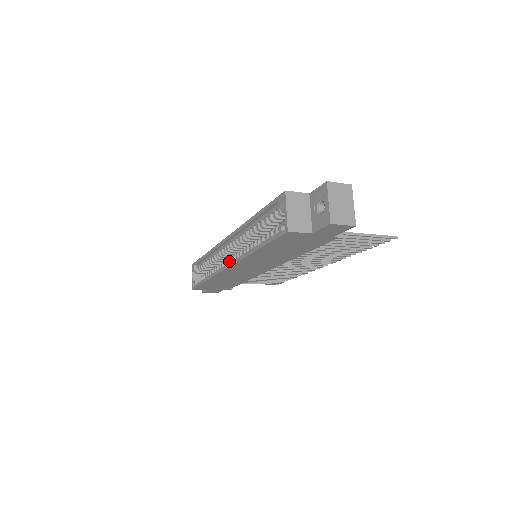
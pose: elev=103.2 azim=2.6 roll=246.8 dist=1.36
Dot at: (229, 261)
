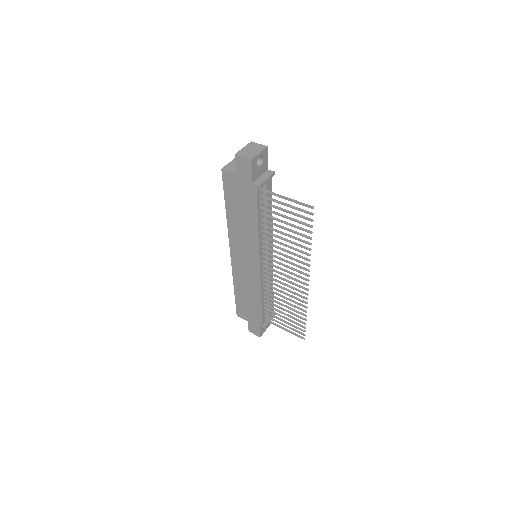
Dot at: occluded
